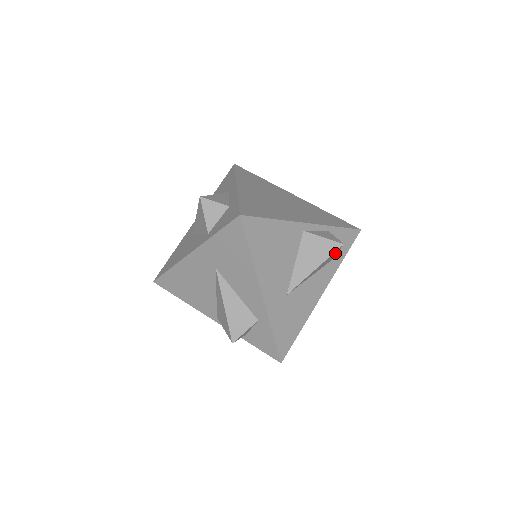
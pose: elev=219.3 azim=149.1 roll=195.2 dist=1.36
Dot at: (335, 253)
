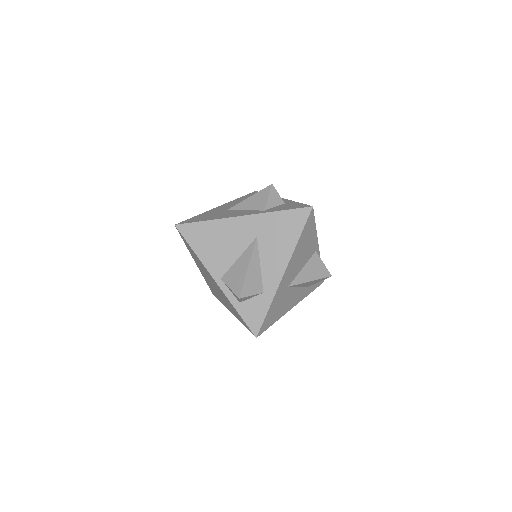
Dot at: (321, 280)
